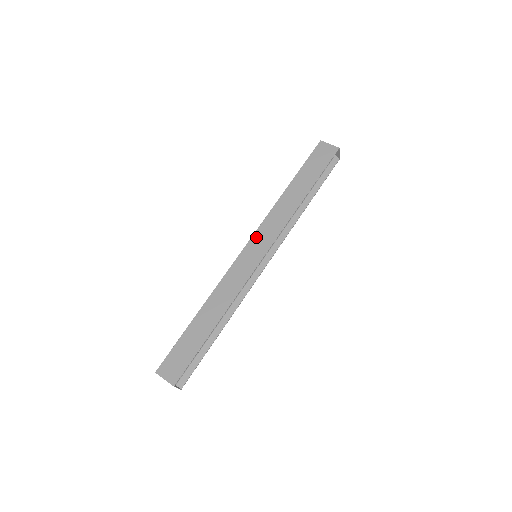
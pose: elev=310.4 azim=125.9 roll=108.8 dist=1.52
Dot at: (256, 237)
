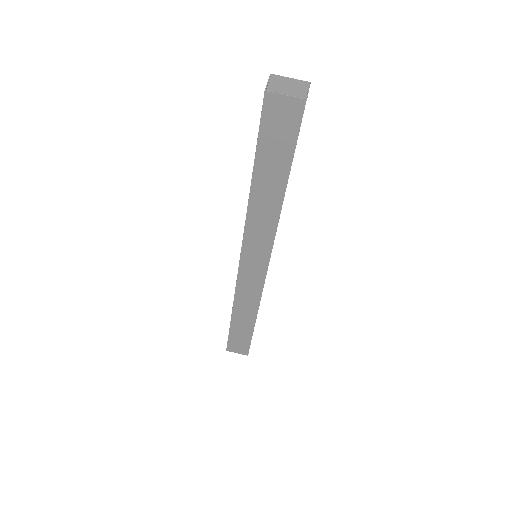
Dot at: (246, 251)
